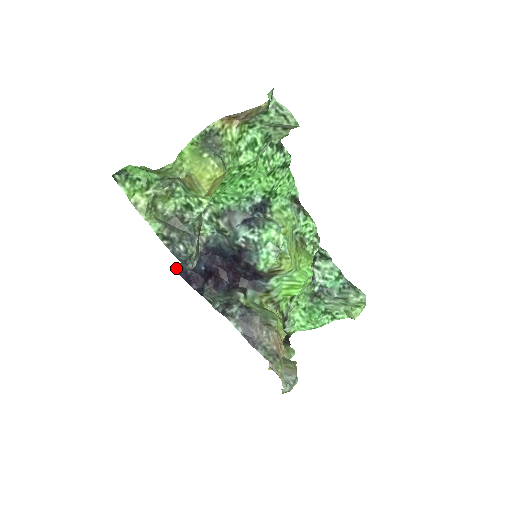
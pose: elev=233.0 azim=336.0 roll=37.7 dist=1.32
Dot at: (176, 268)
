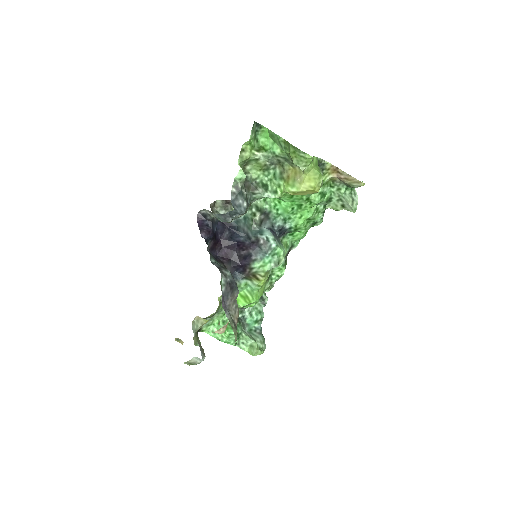
Dot at: (200, 211)
